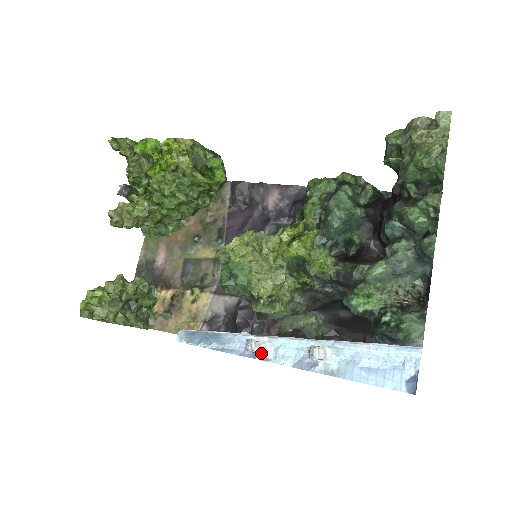
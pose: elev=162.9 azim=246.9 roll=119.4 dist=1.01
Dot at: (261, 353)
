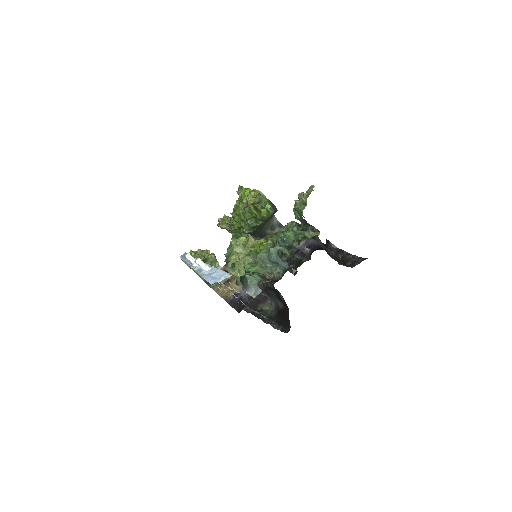
Dot at: (193, 265)
